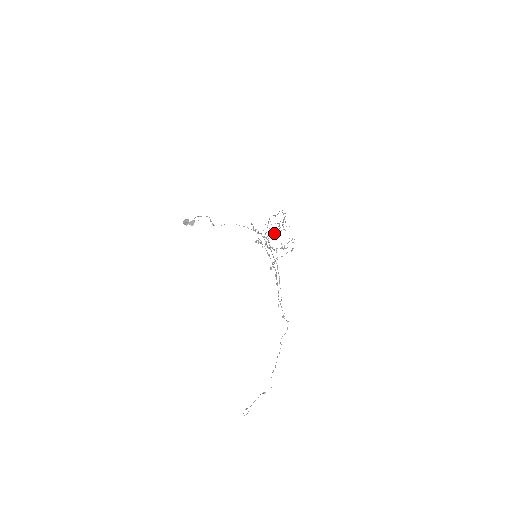
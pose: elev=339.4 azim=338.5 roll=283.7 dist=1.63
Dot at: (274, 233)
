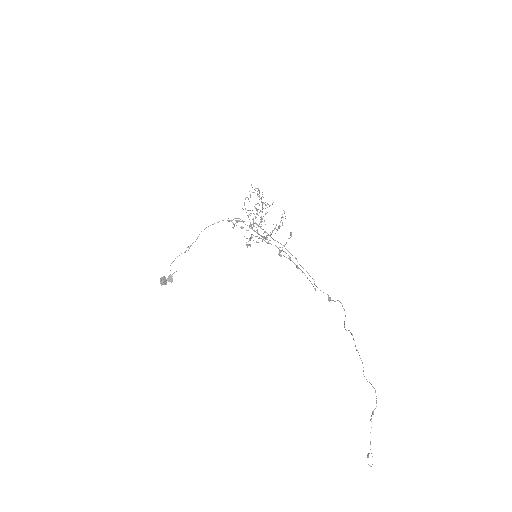
Dot at: (260, 222)
